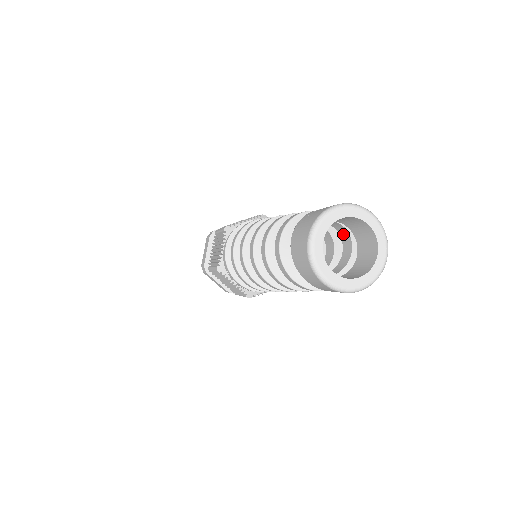
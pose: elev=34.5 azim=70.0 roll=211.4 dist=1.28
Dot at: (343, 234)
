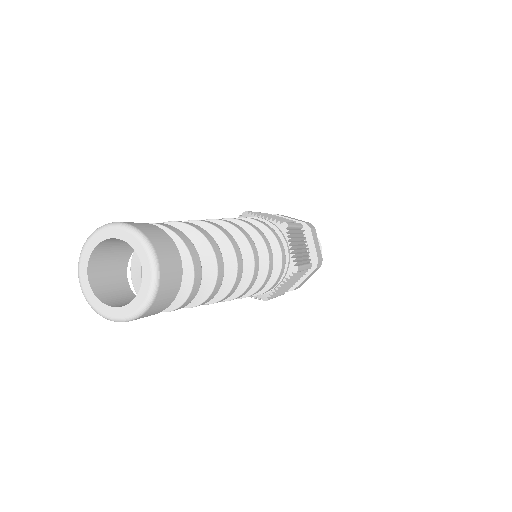
Dot at: occluded
